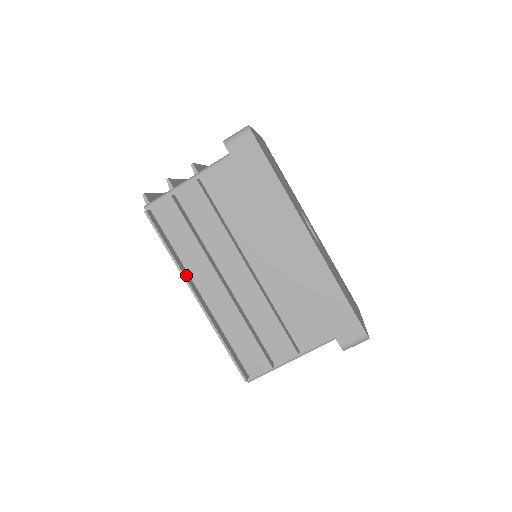
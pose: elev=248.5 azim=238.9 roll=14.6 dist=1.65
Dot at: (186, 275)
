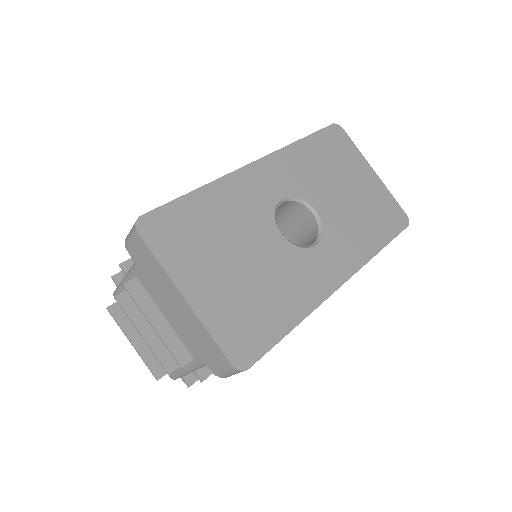
Dot at: occluded
